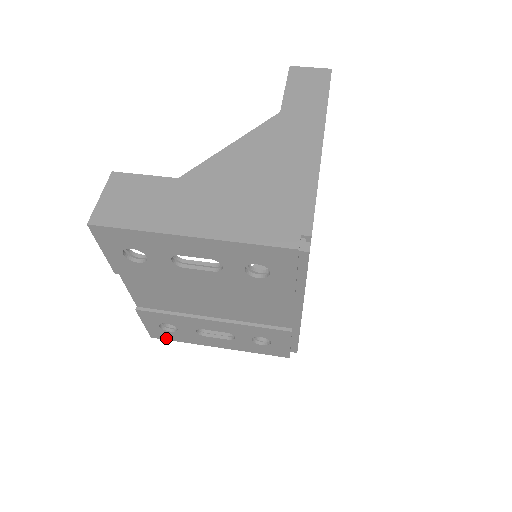
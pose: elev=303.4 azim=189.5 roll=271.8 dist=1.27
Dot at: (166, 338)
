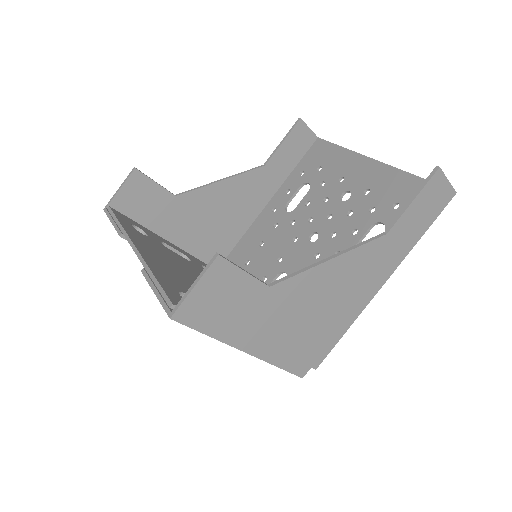
Dot at: occluded
